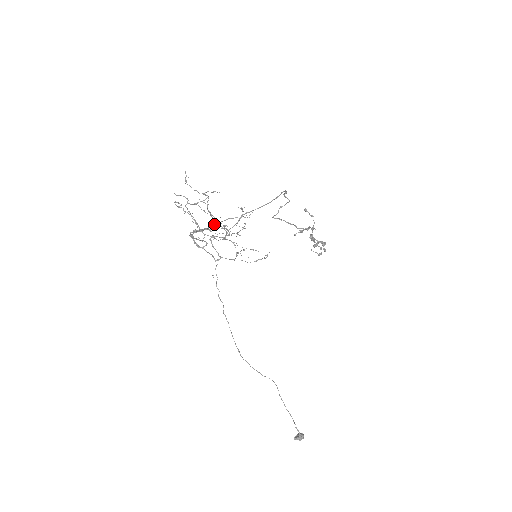
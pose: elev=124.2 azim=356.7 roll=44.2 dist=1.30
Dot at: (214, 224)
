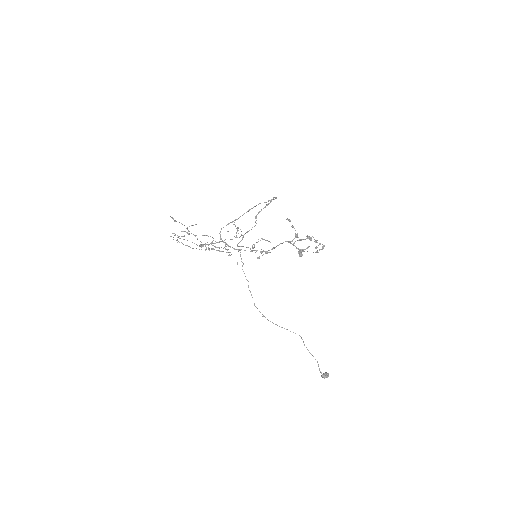
Dot at: (213, 238)
